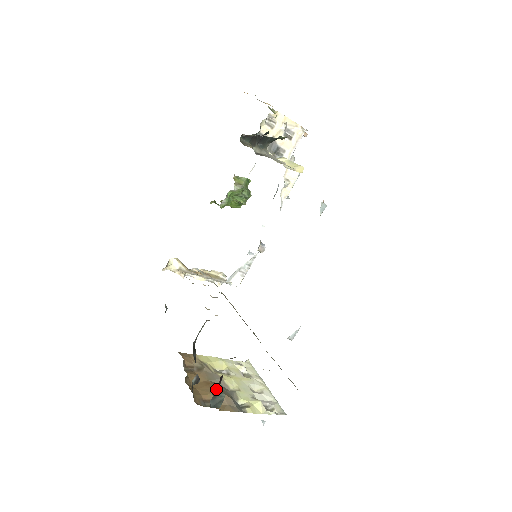
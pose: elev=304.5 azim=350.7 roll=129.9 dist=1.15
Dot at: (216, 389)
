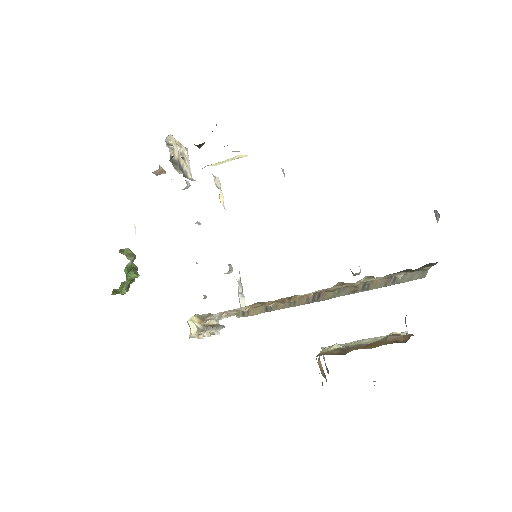
Dot at: (379, 341)
